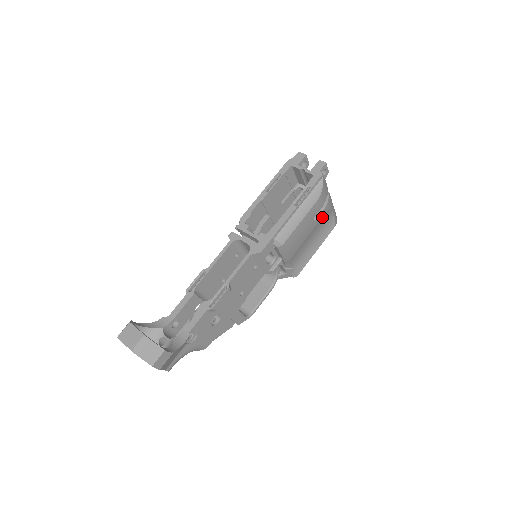
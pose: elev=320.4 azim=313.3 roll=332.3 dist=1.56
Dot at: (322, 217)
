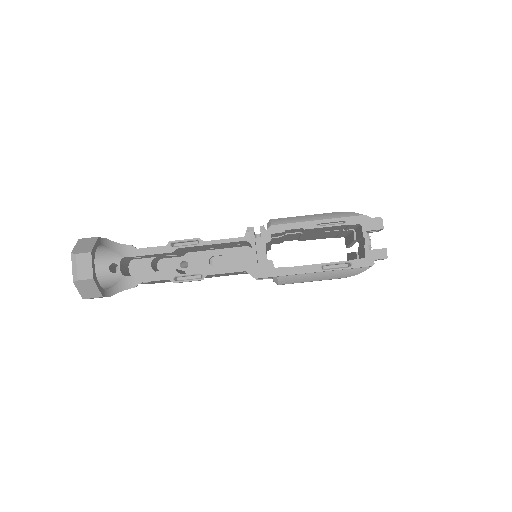
Dot at: occluded
